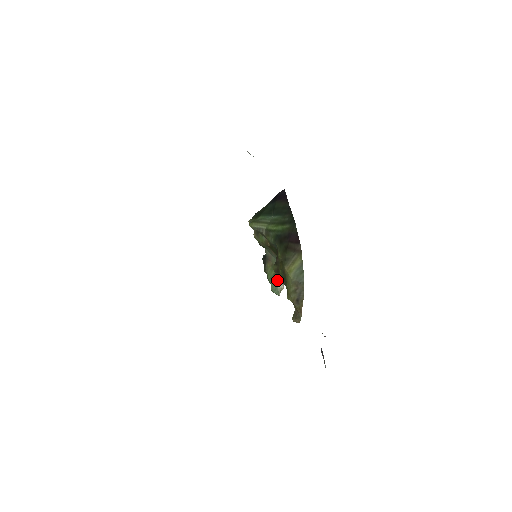
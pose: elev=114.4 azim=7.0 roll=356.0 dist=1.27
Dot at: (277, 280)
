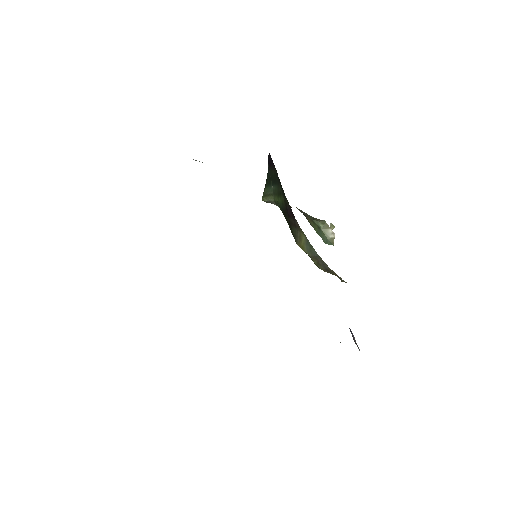
Dot at: (323, 232)
